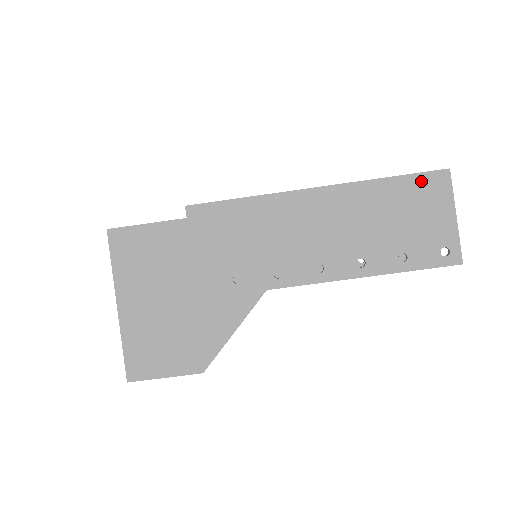
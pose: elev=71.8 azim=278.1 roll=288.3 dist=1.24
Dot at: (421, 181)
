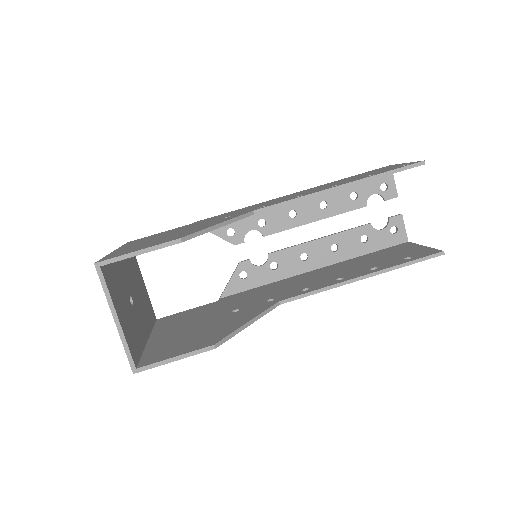
Dot at: occluded
